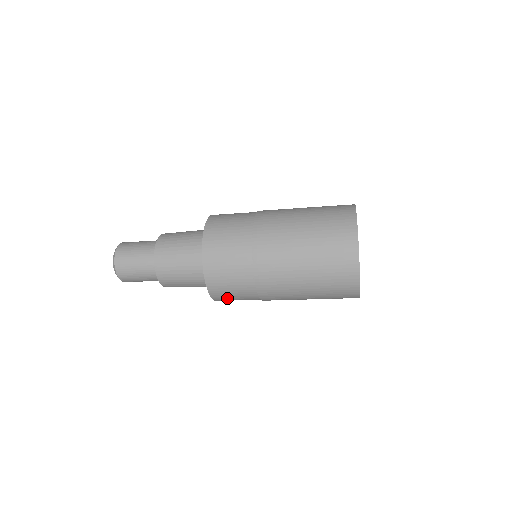
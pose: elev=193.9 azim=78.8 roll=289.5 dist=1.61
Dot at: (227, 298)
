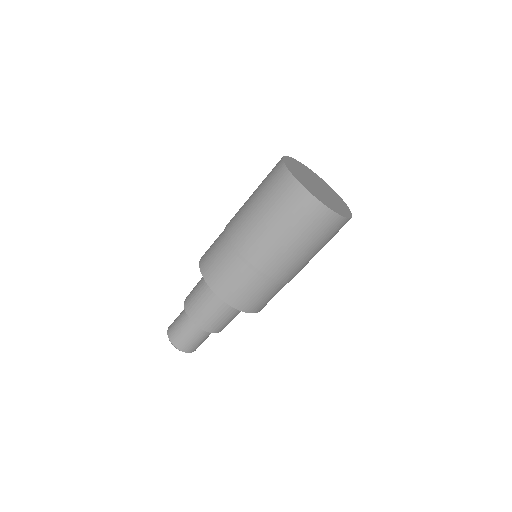
Dot at: (254, 303)
